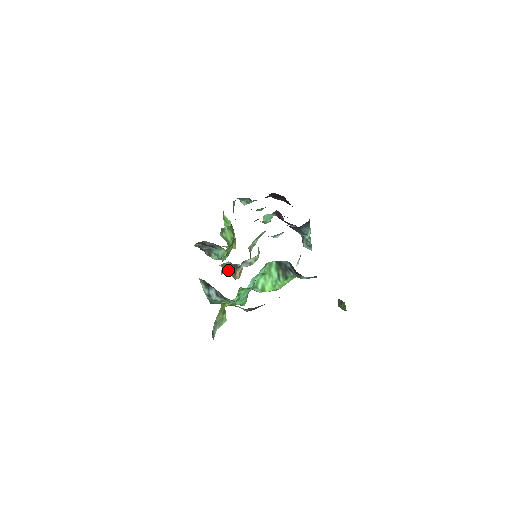
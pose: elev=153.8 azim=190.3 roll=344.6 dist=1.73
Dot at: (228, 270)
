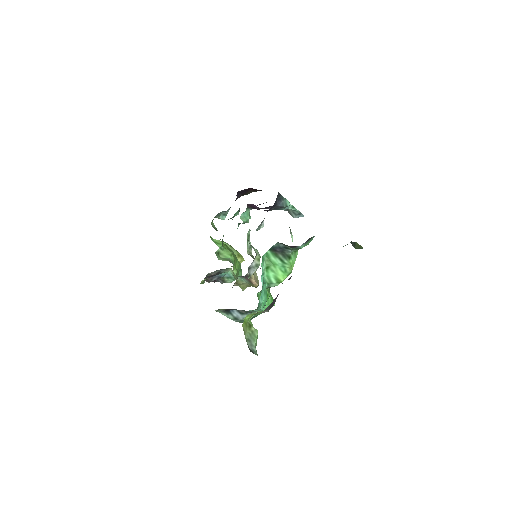
Dot at: (245, 284)
